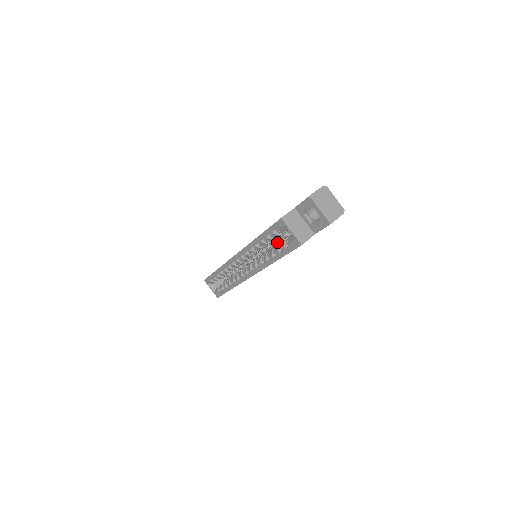
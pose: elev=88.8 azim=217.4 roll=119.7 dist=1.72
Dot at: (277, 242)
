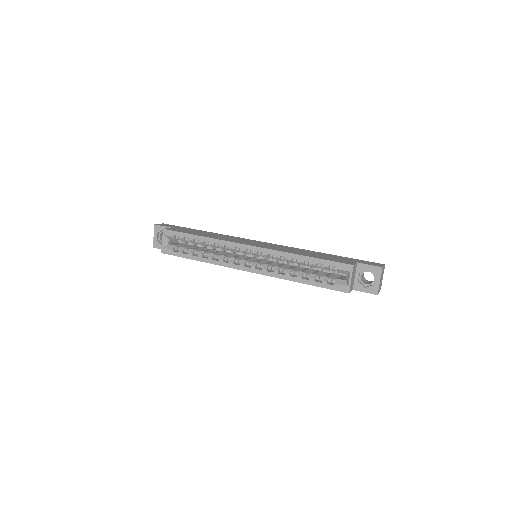
Dot at: occluded
